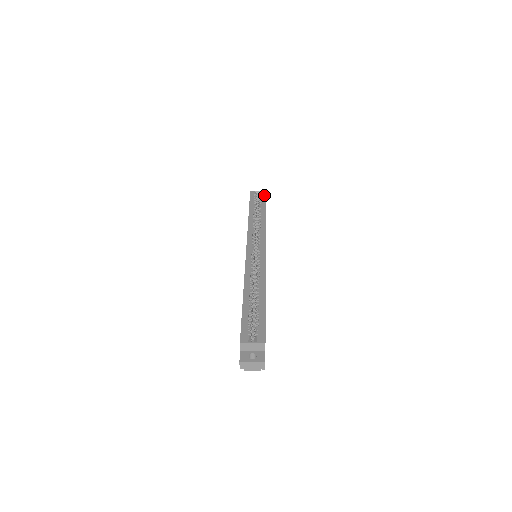
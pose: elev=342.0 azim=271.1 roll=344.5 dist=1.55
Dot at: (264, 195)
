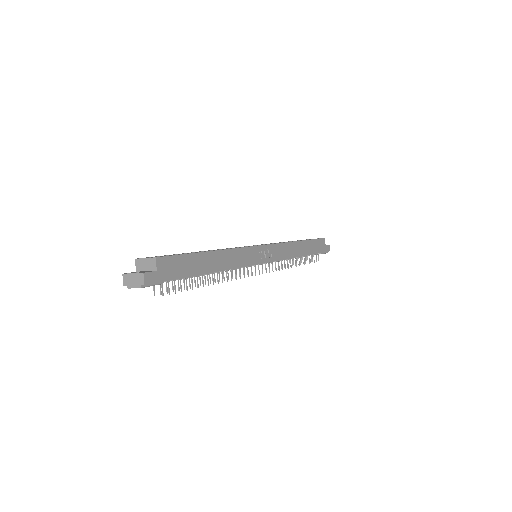
Dot at: (319, 238)
